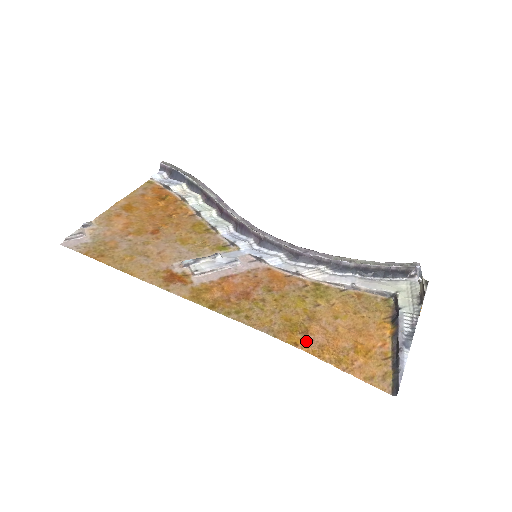
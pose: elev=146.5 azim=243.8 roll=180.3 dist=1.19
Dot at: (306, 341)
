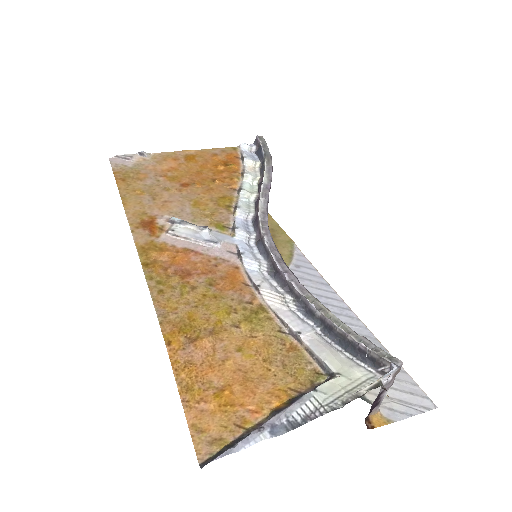
Dot at: (182, 347)
